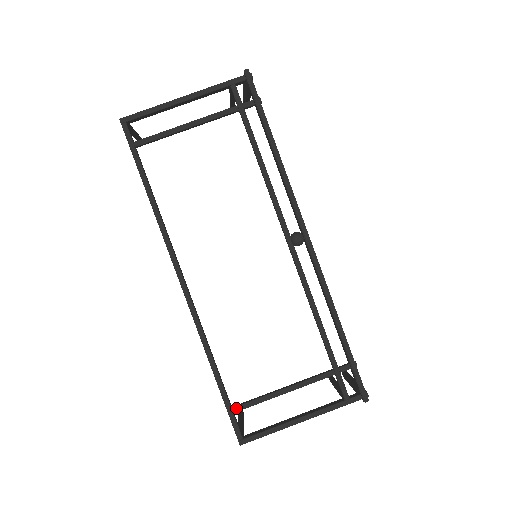
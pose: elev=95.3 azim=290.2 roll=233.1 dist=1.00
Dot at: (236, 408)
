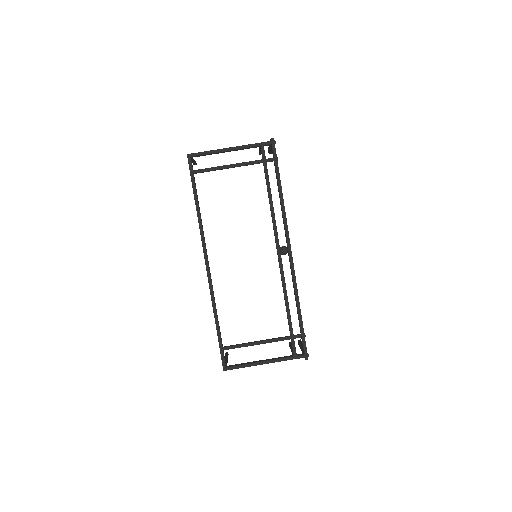
Dot at: (225, 348)
